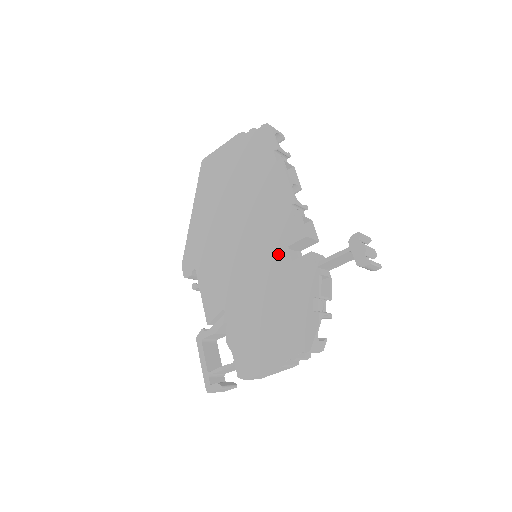
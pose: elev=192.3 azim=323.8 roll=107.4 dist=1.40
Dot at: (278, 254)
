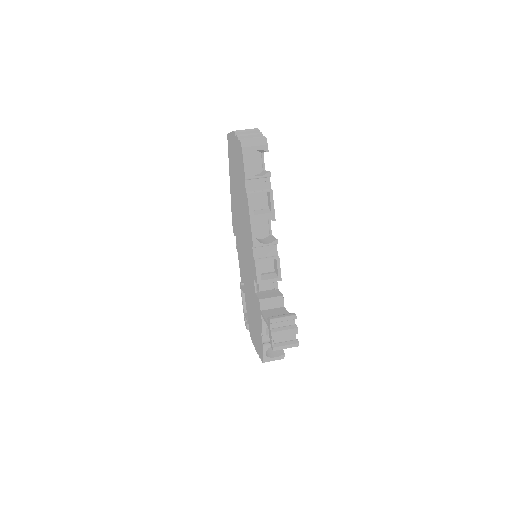
Dot at: (252, 278)
